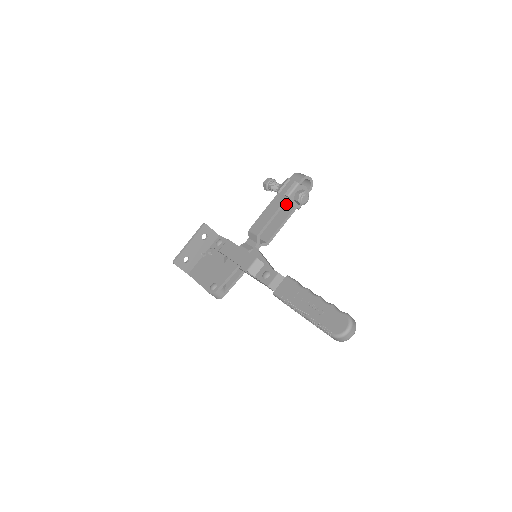
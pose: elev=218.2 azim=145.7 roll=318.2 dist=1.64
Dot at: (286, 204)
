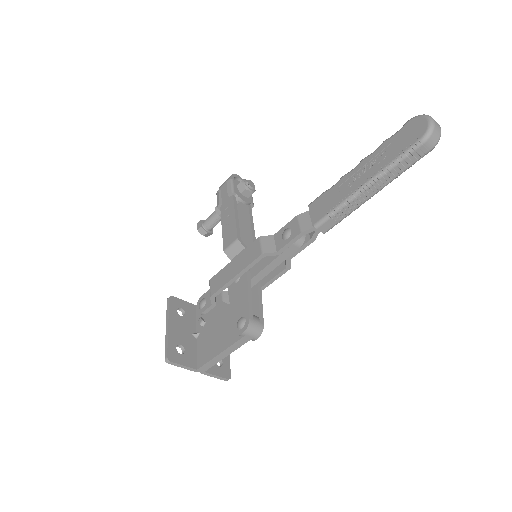
Dot at: occluded
